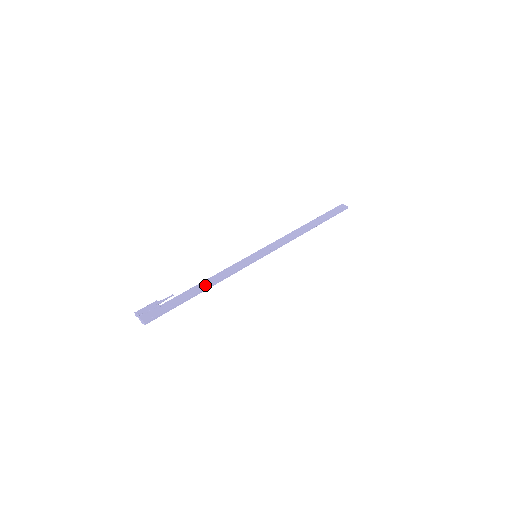
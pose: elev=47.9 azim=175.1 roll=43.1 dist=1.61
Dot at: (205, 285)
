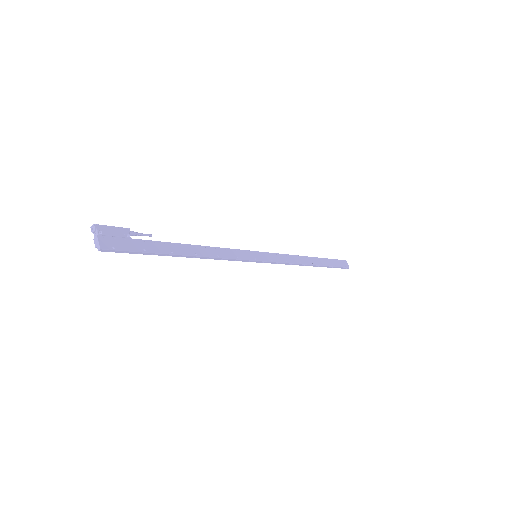
Dot at: (194, 251)
